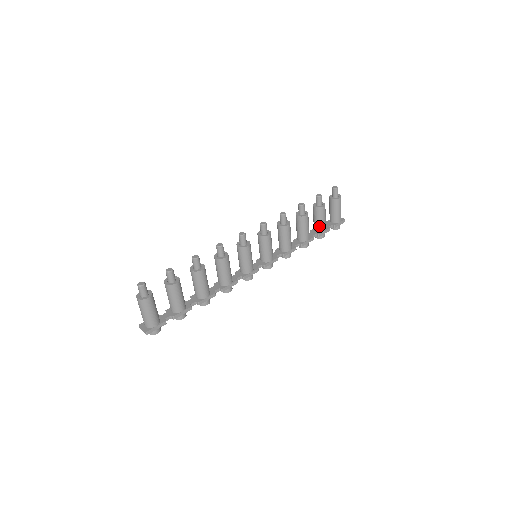
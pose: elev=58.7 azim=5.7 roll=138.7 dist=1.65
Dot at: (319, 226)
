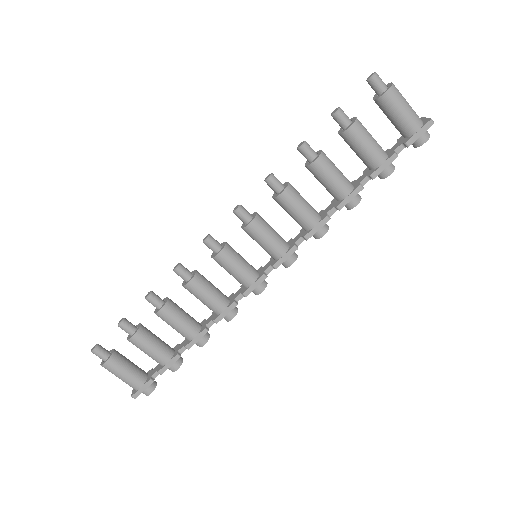
Dot at: (366, 160)
